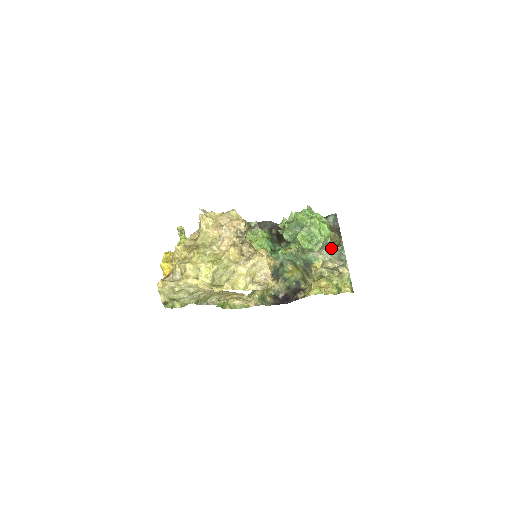
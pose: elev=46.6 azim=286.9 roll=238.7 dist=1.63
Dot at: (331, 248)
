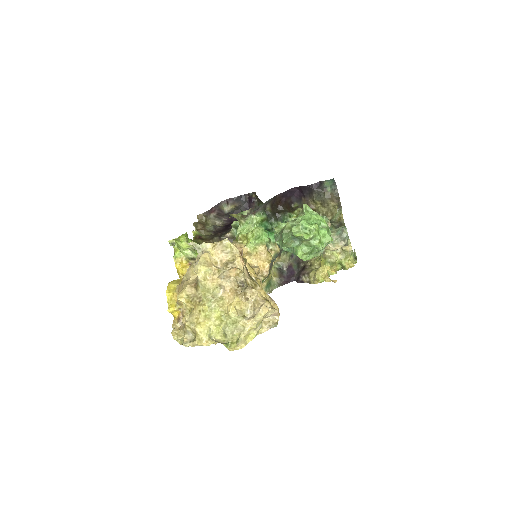
Dot at: (332, 231)
